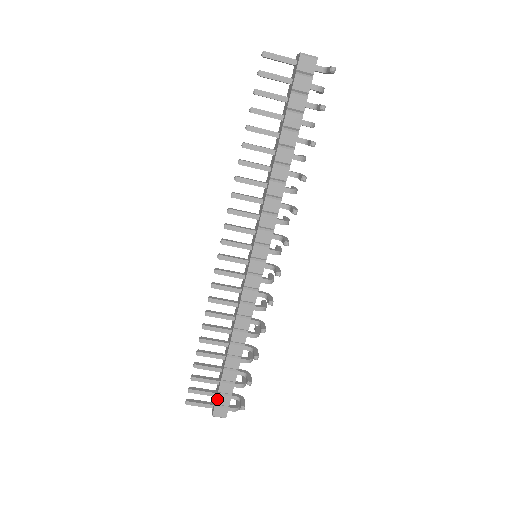
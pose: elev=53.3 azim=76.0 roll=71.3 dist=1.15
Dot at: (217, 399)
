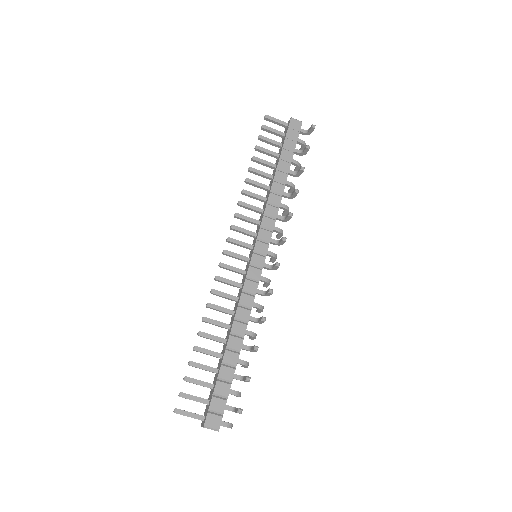
Dot at: (211, 402)
